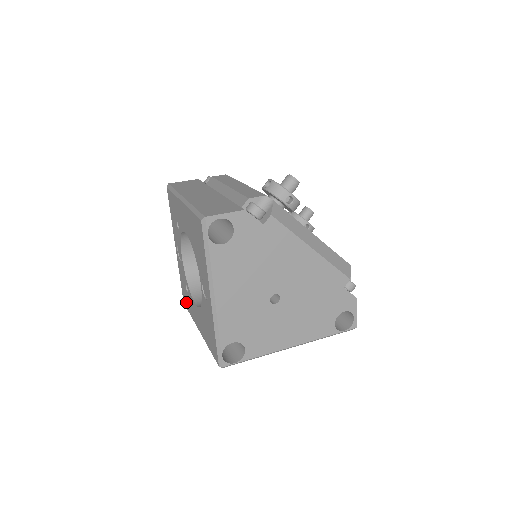
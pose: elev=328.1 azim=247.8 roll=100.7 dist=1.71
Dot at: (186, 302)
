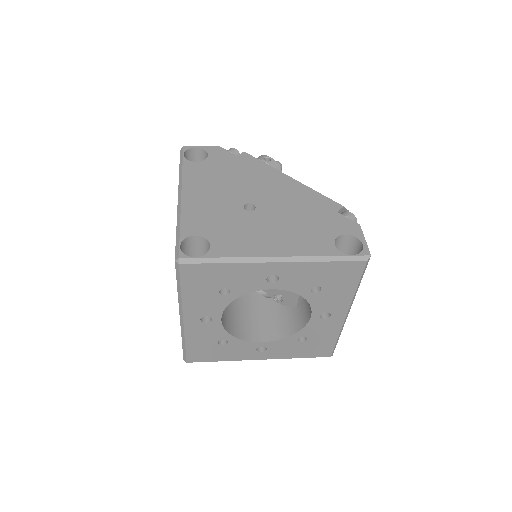
Dot at: occluded
